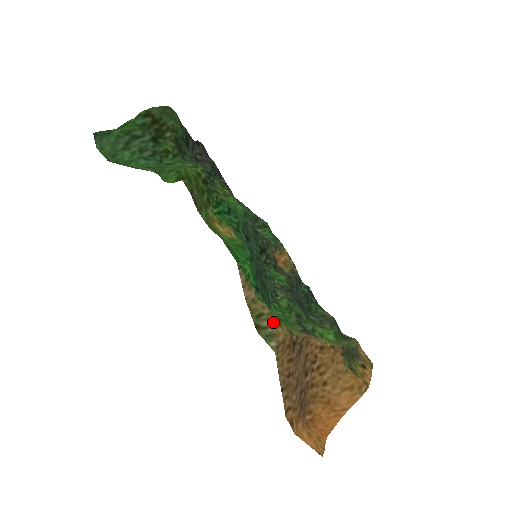
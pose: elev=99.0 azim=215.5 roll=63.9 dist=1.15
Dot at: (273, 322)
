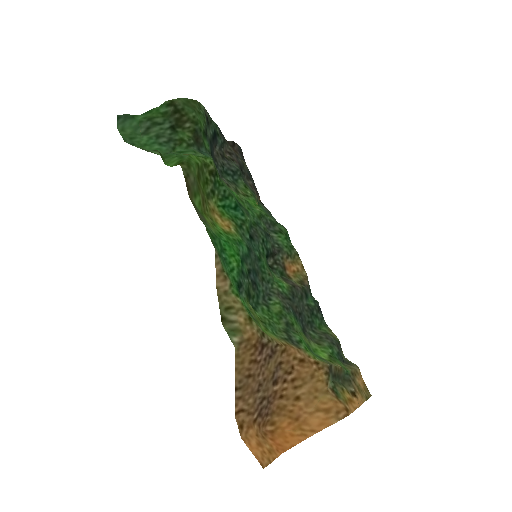
Dot at: (242, 318)
